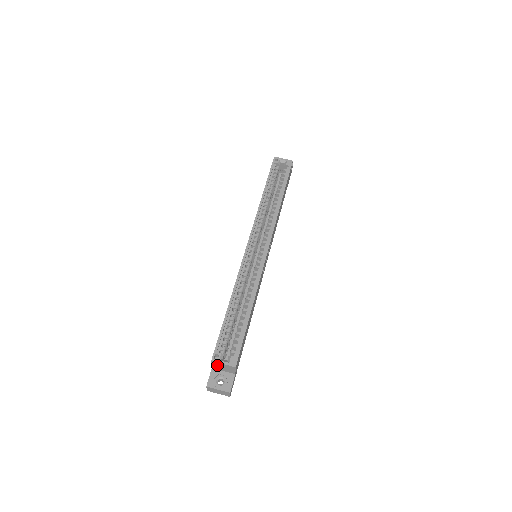
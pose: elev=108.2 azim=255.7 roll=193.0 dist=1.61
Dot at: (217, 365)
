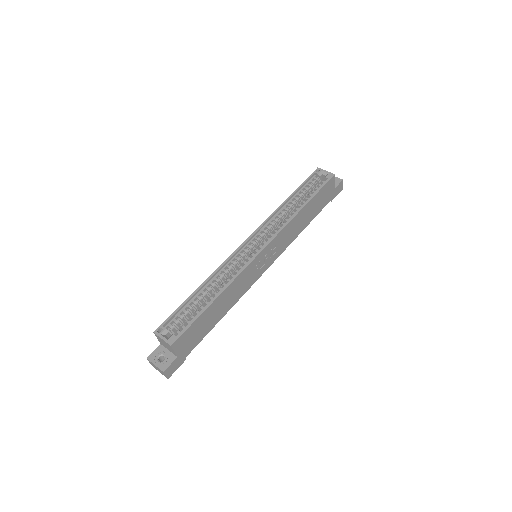
Dot at: (160, 340)
